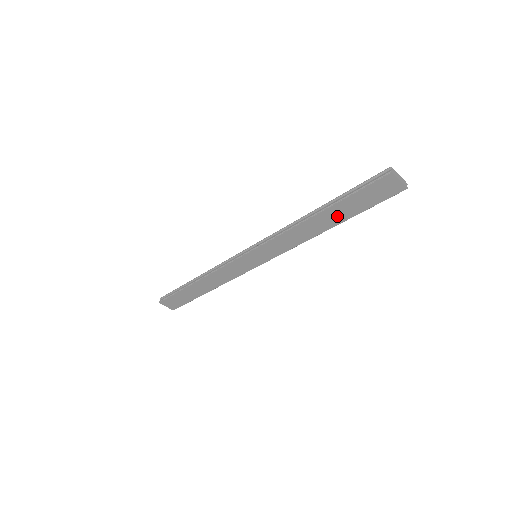
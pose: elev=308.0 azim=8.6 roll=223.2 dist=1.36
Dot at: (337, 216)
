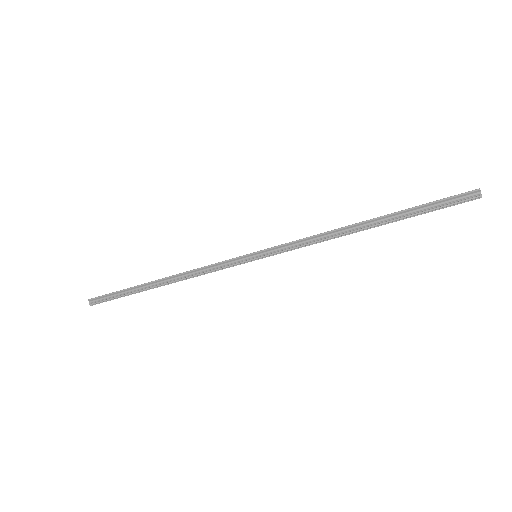
Dot at: occluded
